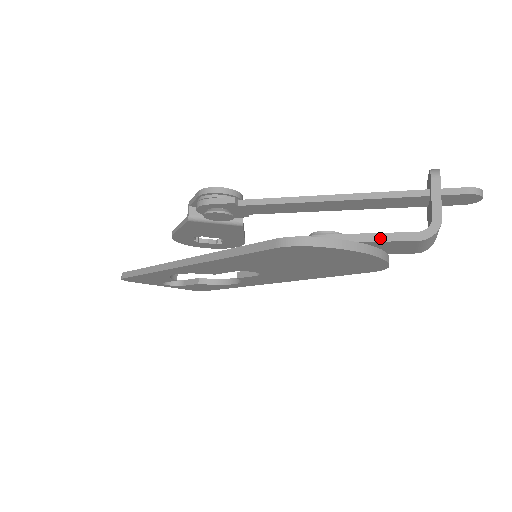
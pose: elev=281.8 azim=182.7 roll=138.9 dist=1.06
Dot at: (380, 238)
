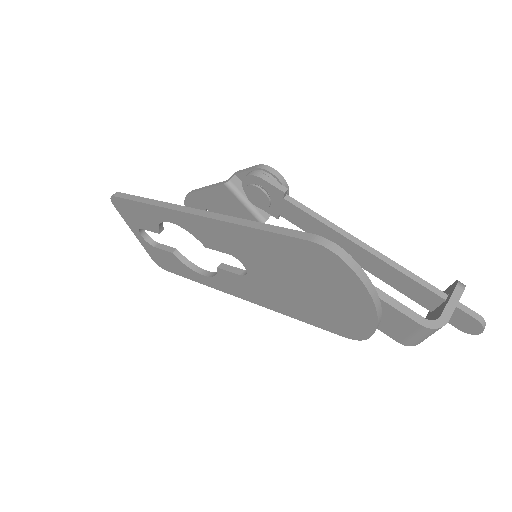
Dot at: (390, 301)
